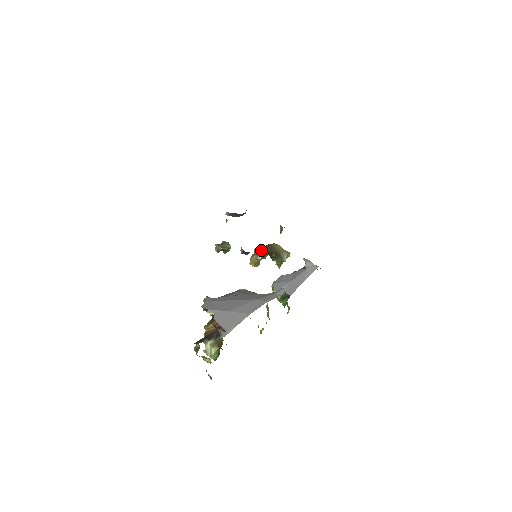
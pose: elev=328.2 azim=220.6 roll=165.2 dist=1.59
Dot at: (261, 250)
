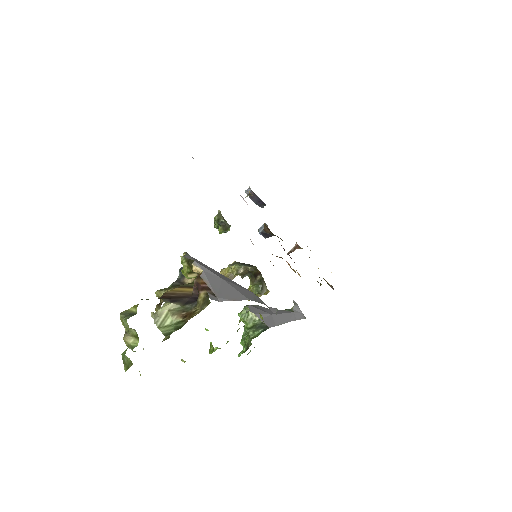
Dot at: (246, 264)
